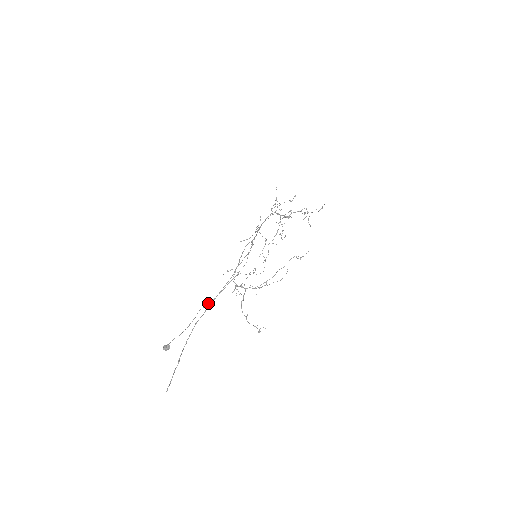
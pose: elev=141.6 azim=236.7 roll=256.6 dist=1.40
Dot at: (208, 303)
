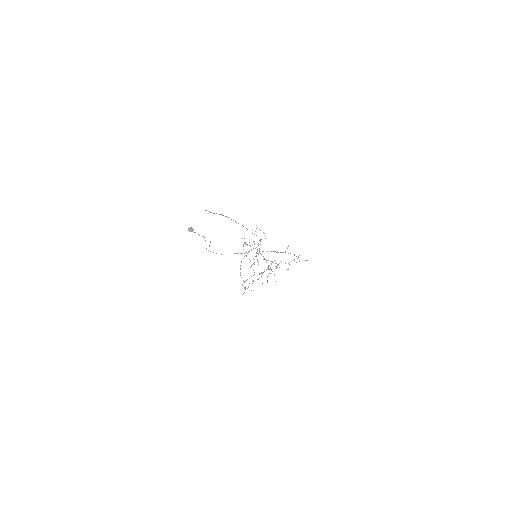
Dot at: occluded
